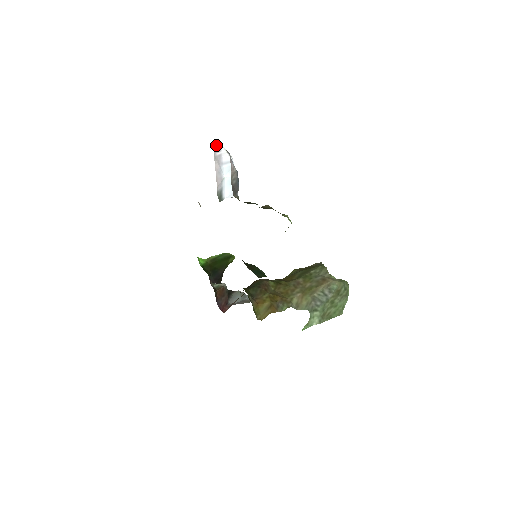
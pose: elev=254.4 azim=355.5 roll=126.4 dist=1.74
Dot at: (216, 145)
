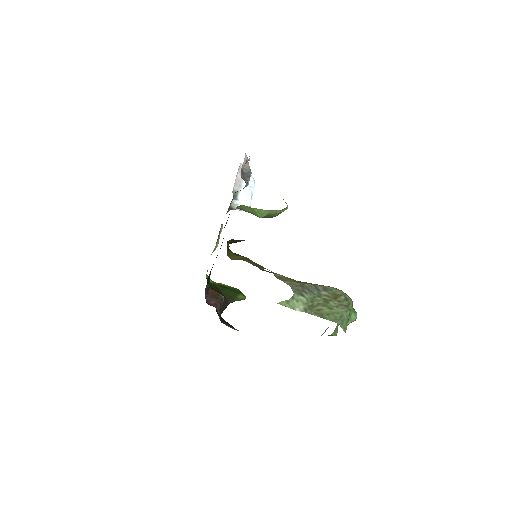
Dot at: occluded
